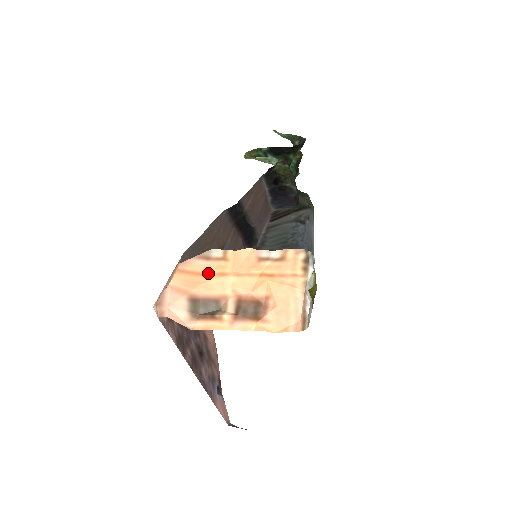
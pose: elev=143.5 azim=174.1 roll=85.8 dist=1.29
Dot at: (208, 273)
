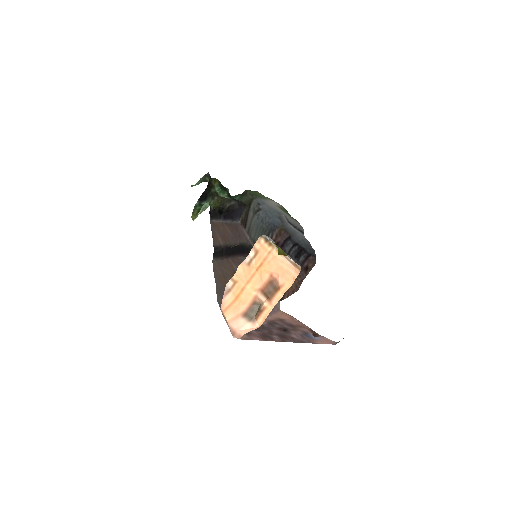
Dot at: (237, 297)
